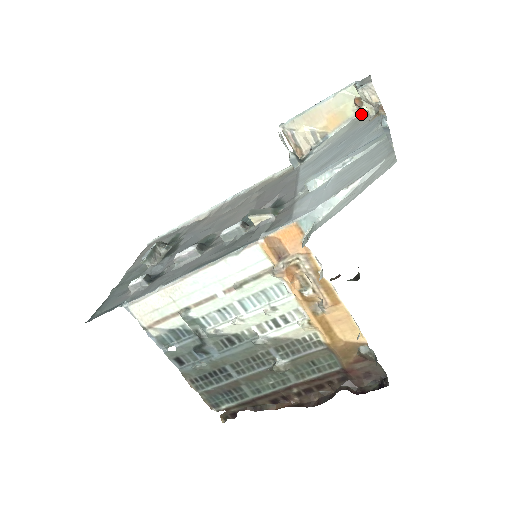
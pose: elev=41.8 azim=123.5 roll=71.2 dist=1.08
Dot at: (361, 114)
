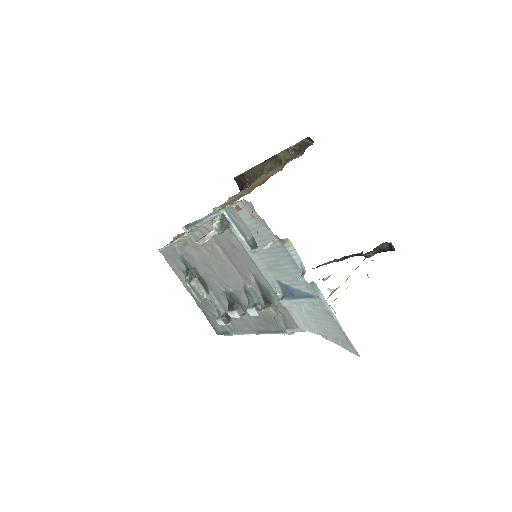
Dot at: (248, 203)
